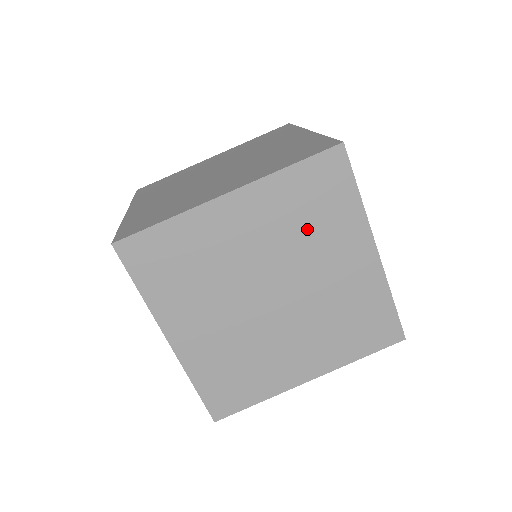
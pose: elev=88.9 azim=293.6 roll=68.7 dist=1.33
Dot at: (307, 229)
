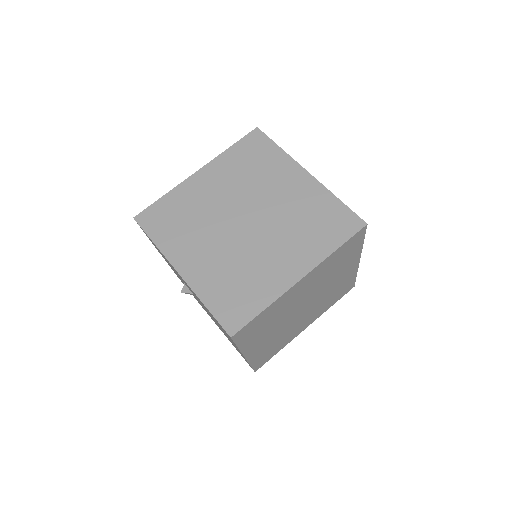
Dot at: (333, 271)
